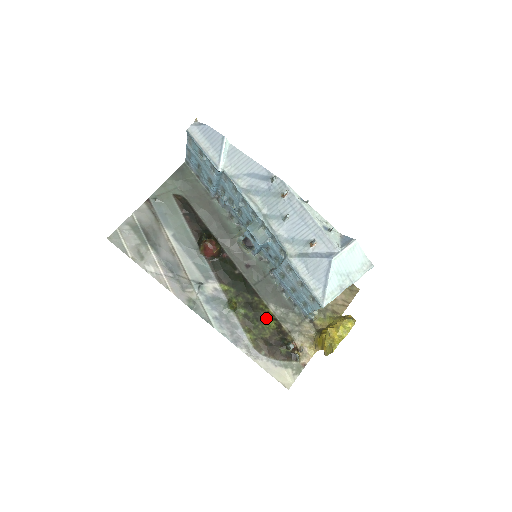
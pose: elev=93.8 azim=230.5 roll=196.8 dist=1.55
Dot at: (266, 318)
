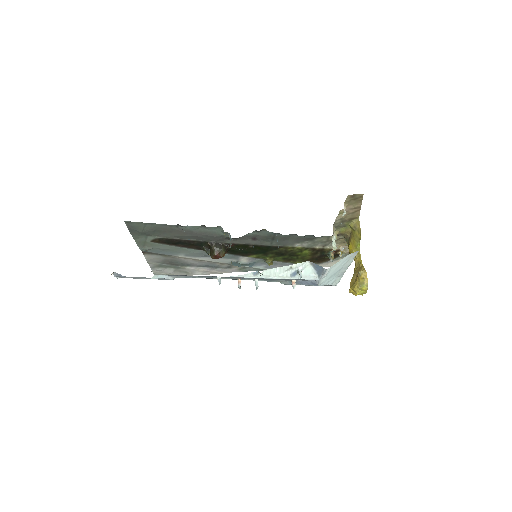
Dot at: (299, 252)
